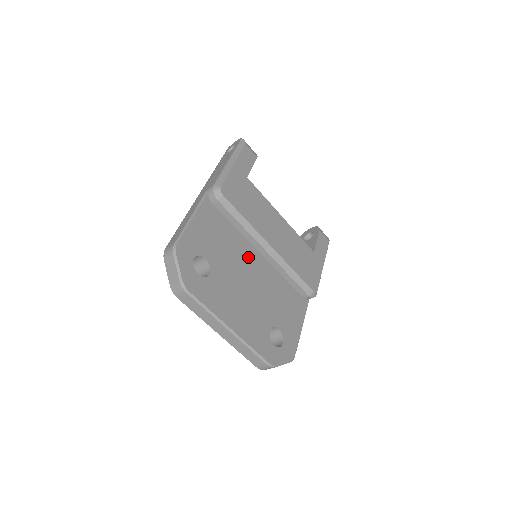
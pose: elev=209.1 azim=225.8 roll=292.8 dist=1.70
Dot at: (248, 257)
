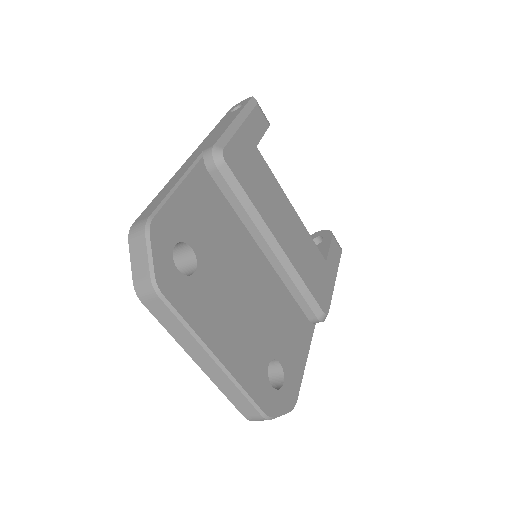
Dot at: (248, 255)
